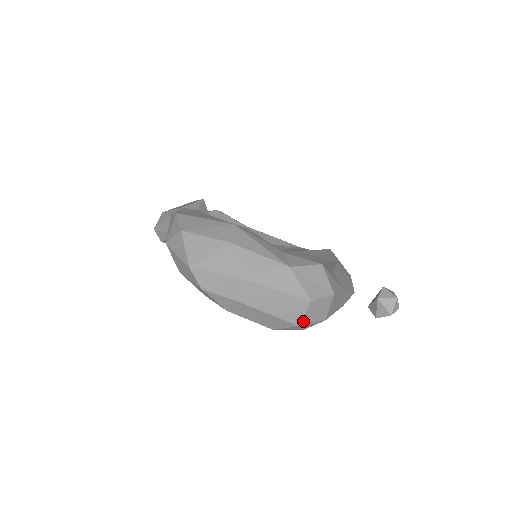
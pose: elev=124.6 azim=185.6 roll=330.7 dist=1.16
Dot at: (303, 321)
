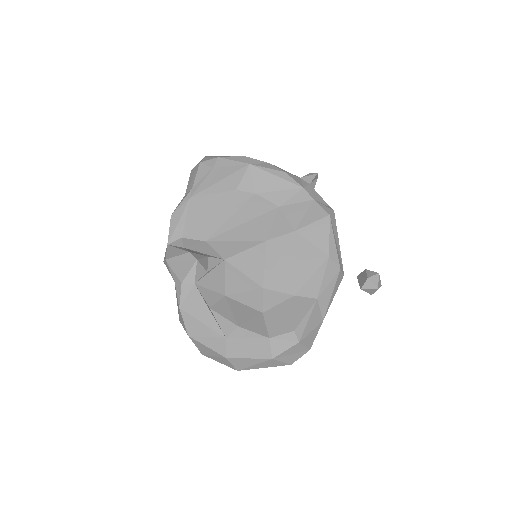
Dot at: occluded
